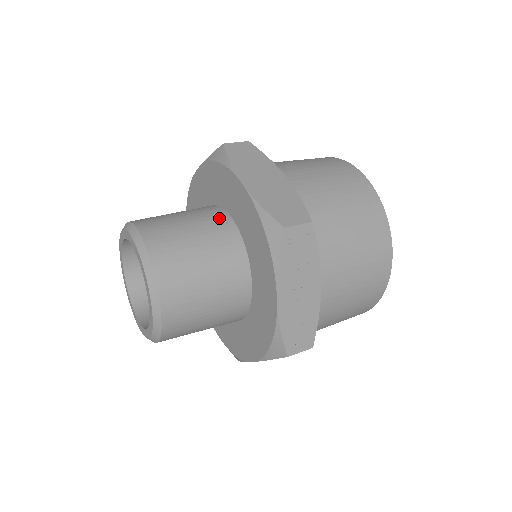
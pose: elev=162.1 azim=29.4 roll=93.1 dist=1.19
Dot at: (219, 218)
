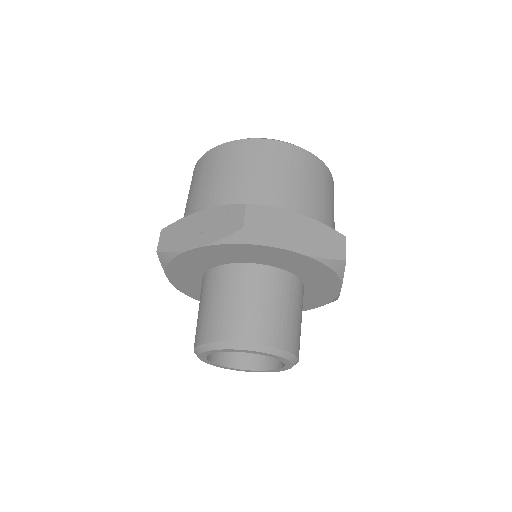
Dot at: (270, 276)
